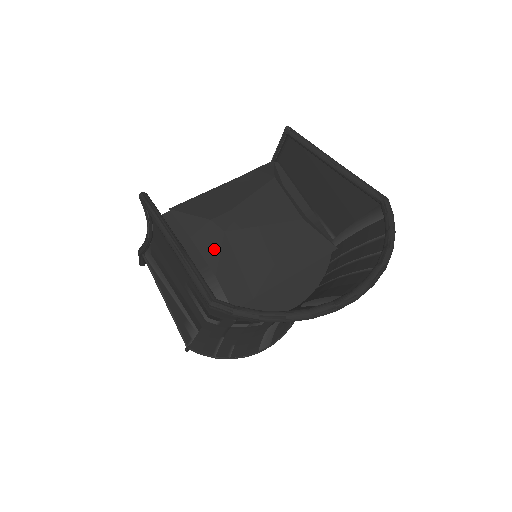
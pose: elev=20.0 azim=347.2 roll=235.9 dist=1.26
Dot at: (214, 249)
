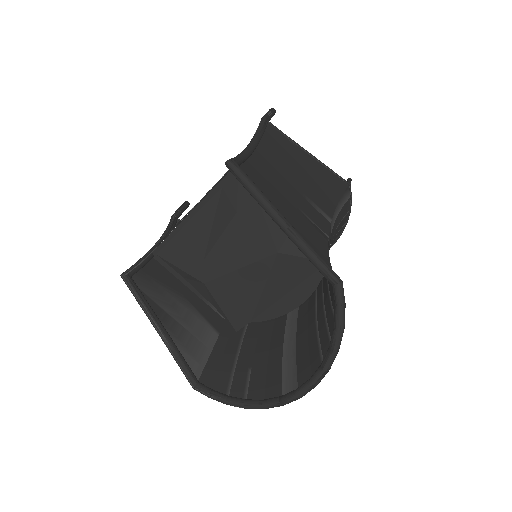
Dot at: (203, 291)
